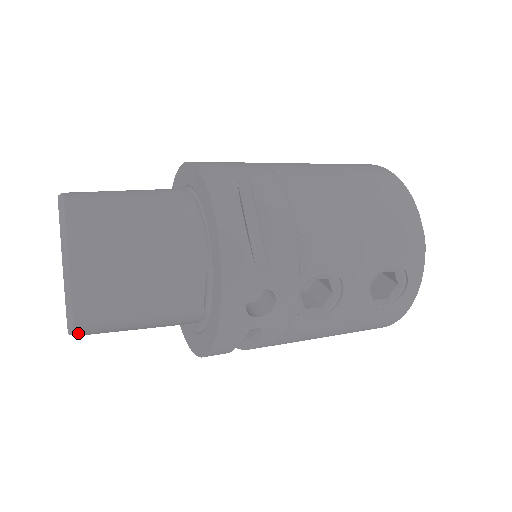
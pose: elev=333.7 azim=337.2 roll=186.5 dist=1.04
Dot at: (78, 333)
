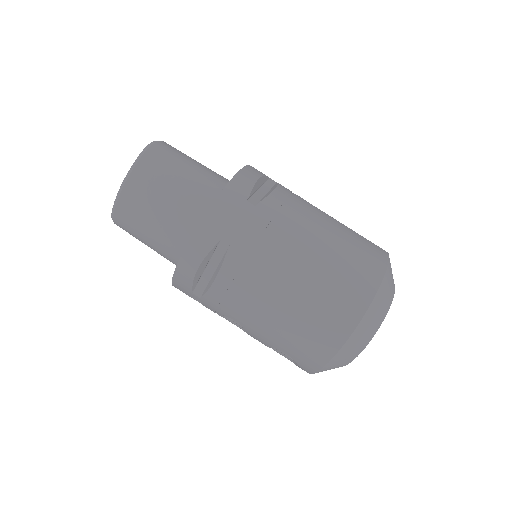
Dot at: occluded
